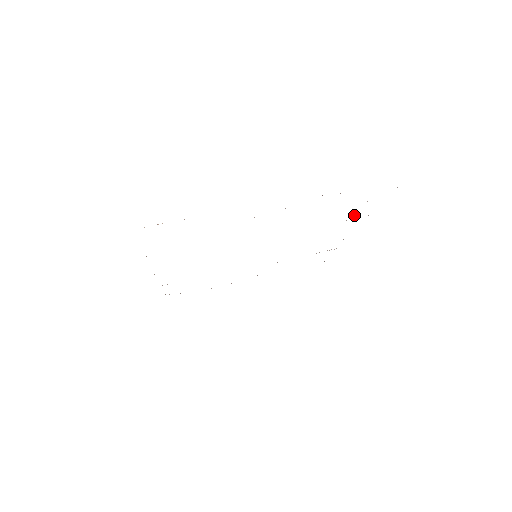
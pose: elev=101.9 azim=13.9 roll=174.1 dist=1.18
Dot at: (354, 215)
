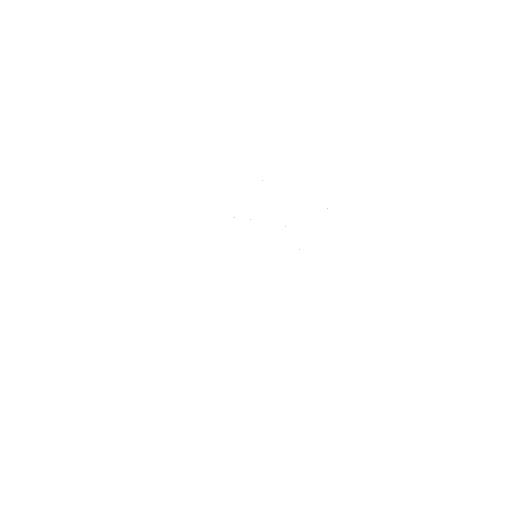
Dot at: occluded
